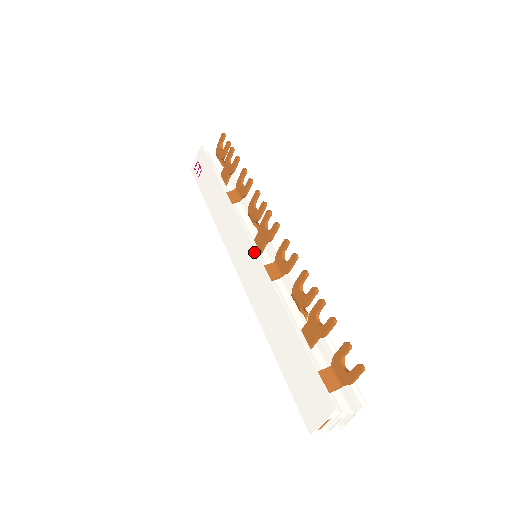
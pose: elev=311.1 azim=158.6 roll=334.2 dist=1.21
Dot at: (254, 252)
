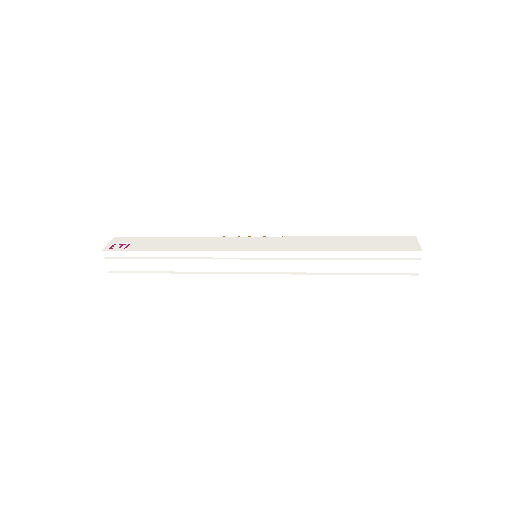
Dot at: (269, 237)
